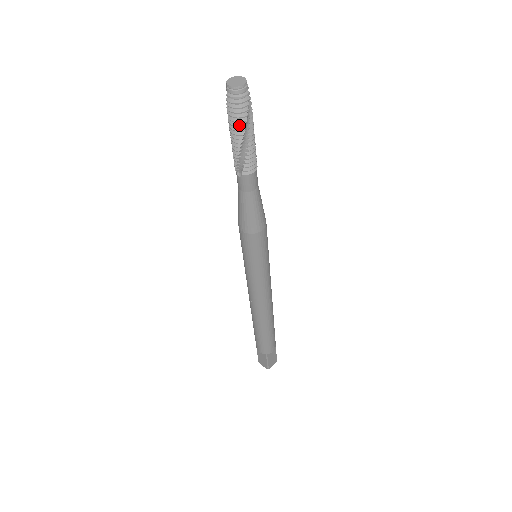
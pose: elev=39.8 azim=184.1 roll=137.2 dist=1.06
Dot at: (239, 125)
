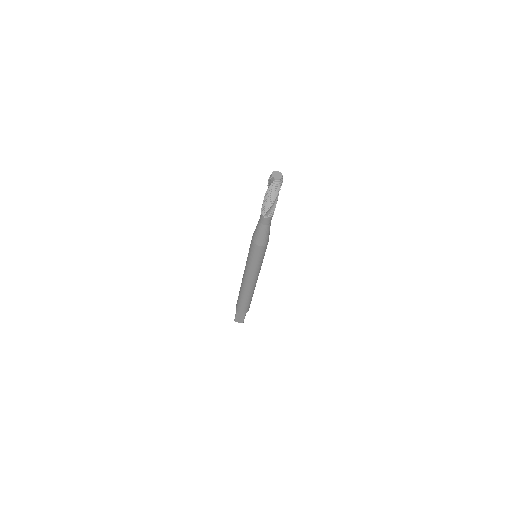
Dot at: (275, 195)
